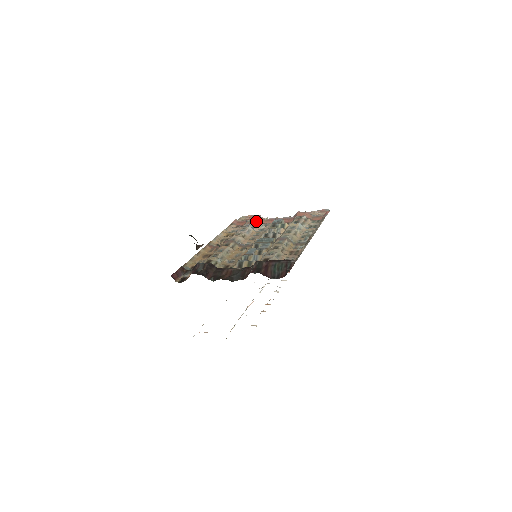
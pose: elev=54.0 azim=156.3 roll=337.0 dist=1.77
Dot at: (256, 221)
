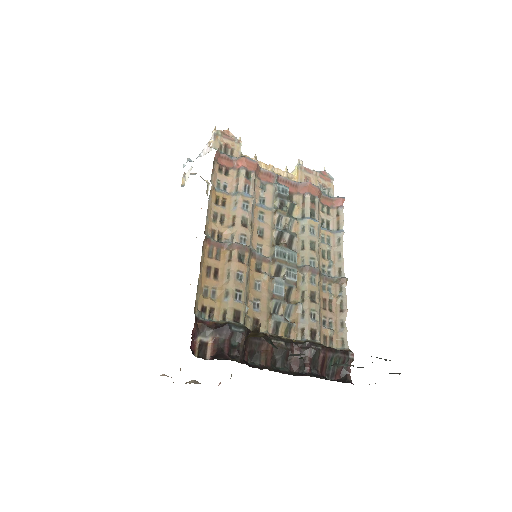
Dot at: (255, 177)
